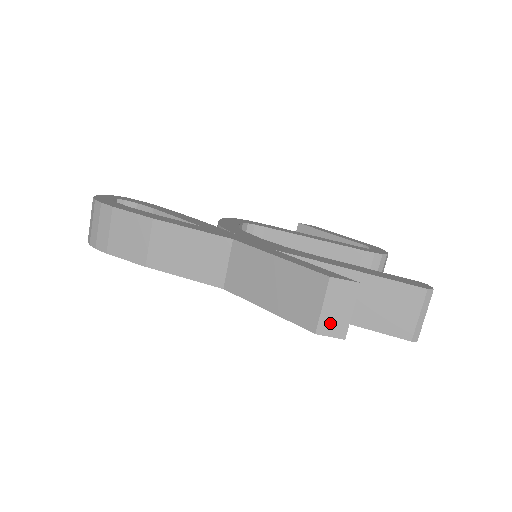
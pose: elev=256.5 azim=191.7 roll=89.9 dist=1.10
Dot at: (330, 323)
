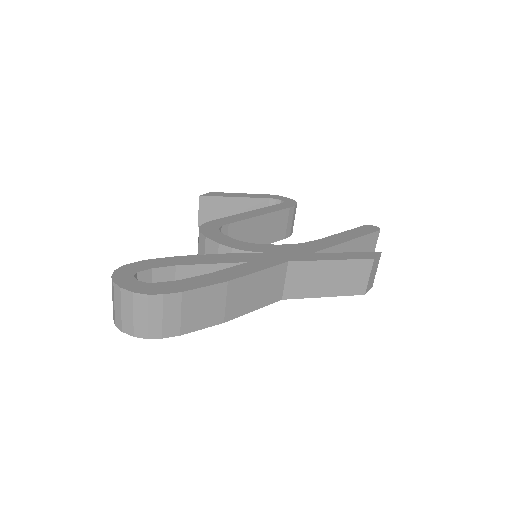
Dot at: (370, 284)
